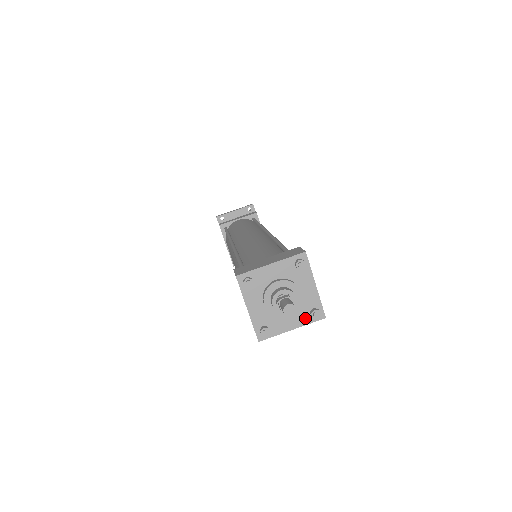
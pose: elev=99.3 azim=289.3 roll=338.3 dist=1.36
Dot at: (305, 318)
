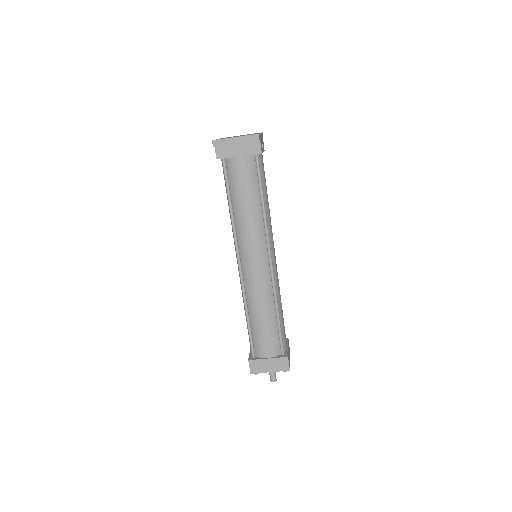
Dot at: occluded
